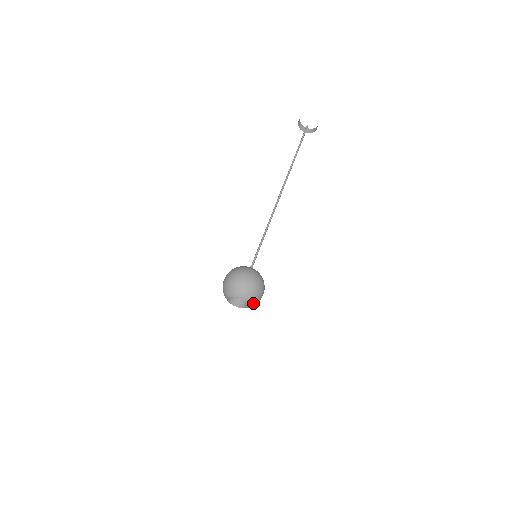
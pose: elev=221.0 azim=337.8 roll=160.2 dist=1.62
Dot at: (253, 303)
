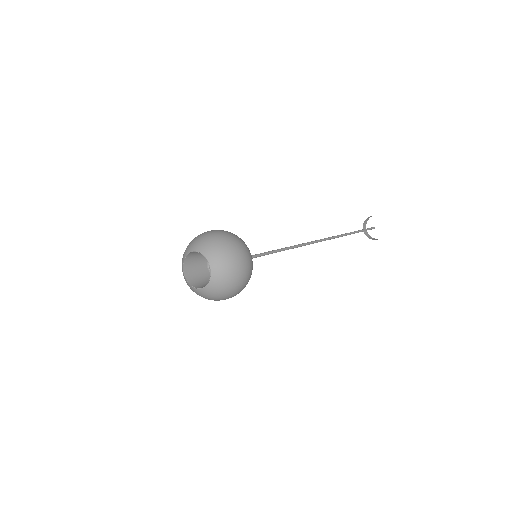
Dot at: (221, 271)
